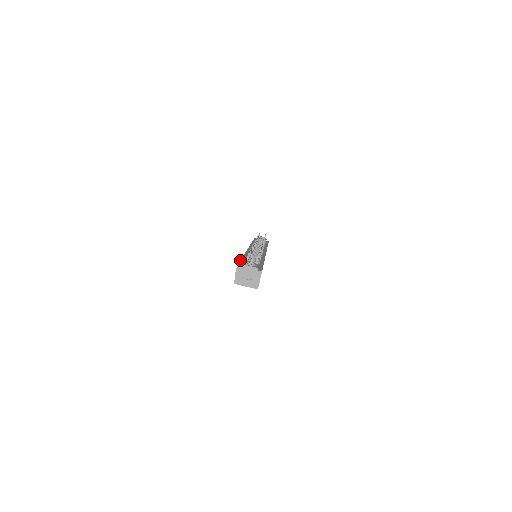
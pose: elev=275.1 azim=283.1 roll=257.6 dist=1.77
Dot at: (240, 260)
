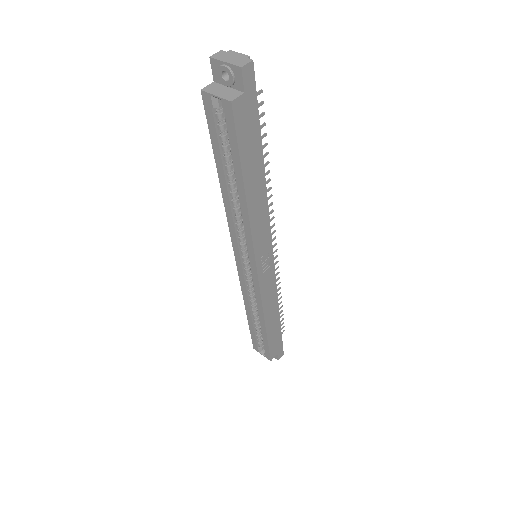
Dot at: occluded
